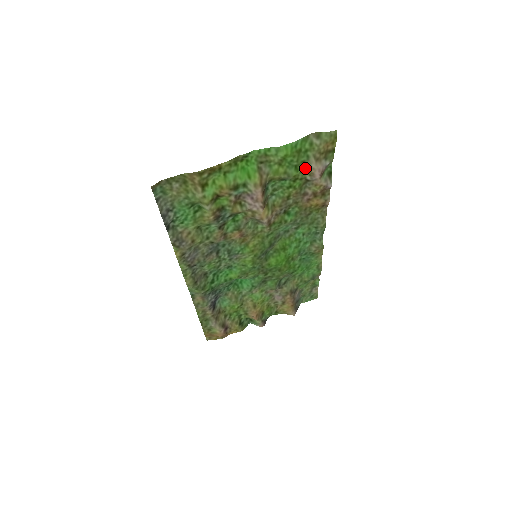
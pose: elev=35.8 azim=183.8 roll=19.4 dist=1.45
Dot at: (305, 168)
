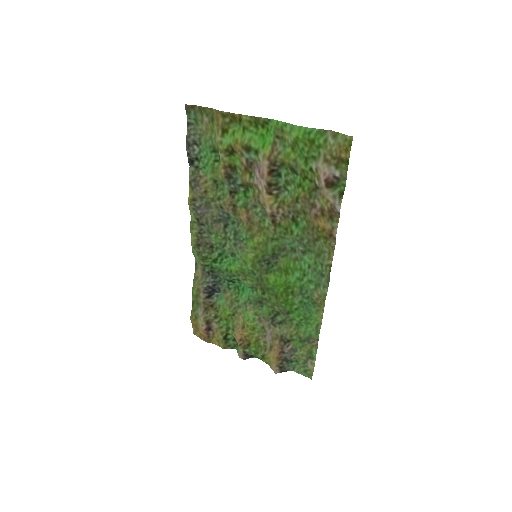
Dot at: (314, 166)
